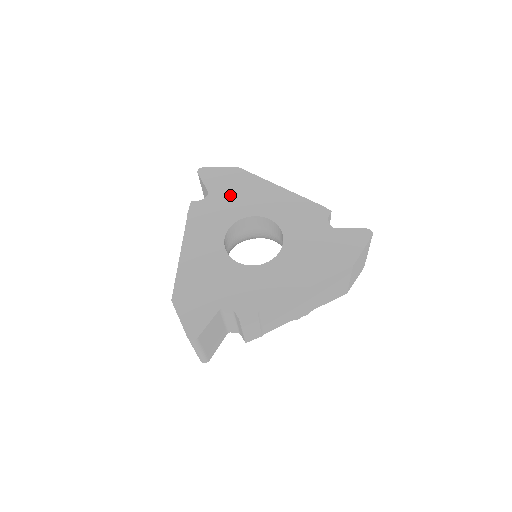
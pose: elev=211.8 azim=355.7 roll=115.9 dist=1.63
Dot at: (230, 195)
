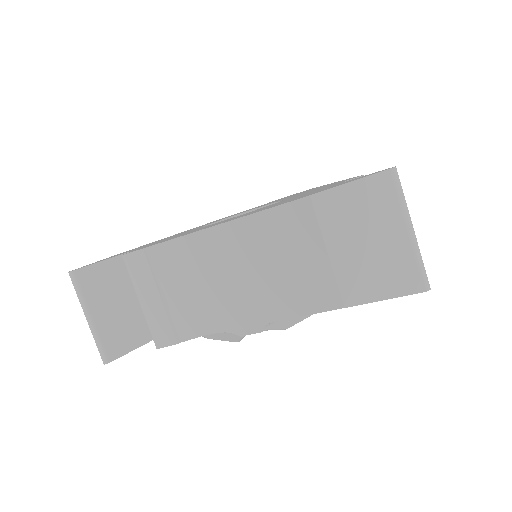
Dot at: occluded
